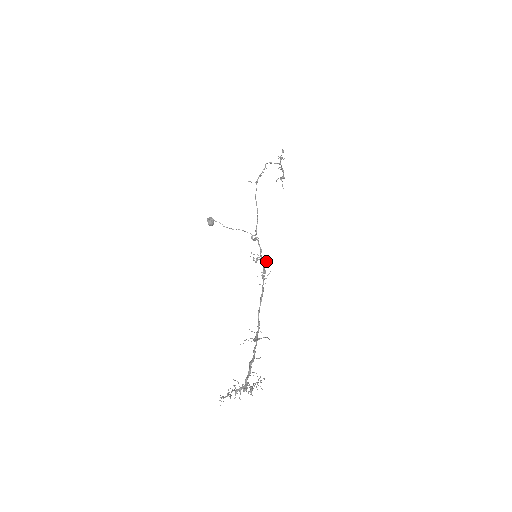
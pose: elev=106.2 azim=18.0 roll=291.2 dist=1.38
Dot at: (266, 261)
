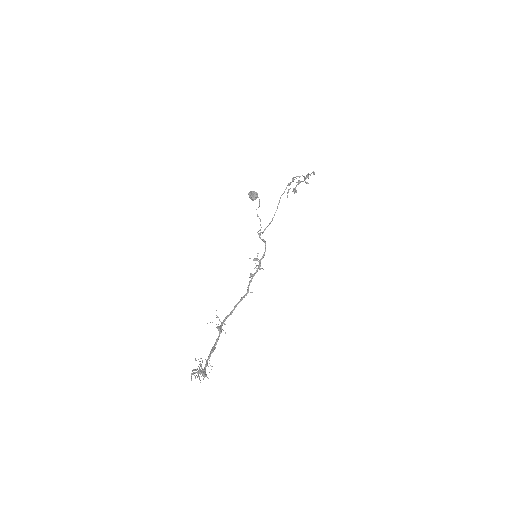
Dot at: (260, 269)
